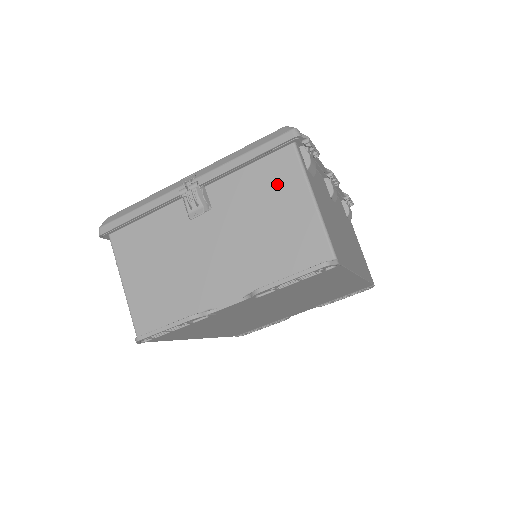
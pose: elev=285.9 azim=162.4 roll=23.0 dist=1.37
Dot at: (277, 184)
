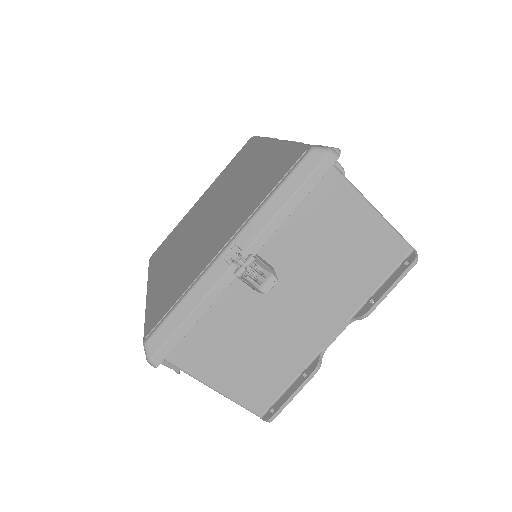
Dot at: (333, 212)
